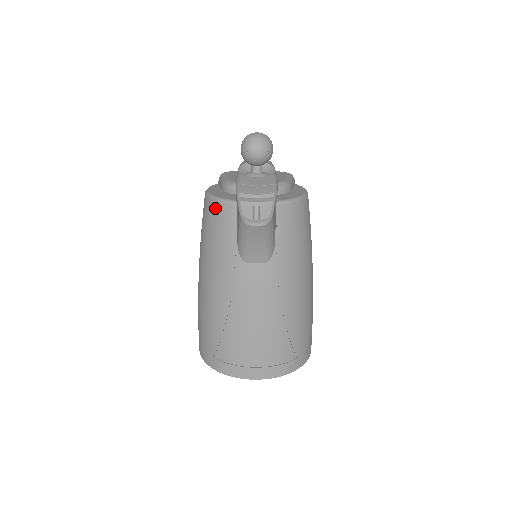
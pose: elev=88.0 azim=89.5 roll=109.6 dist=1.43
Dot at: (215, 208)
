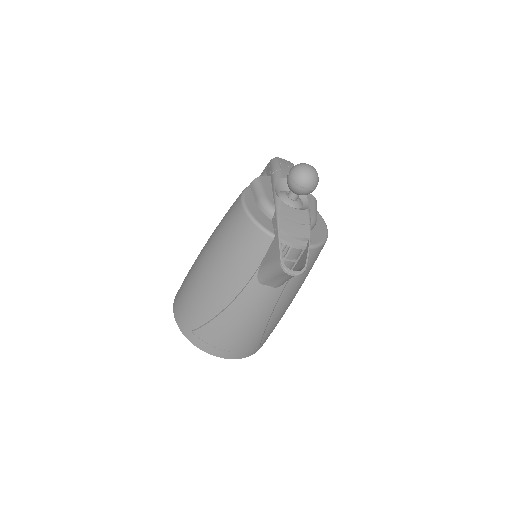
Dot at: (251, 229)
